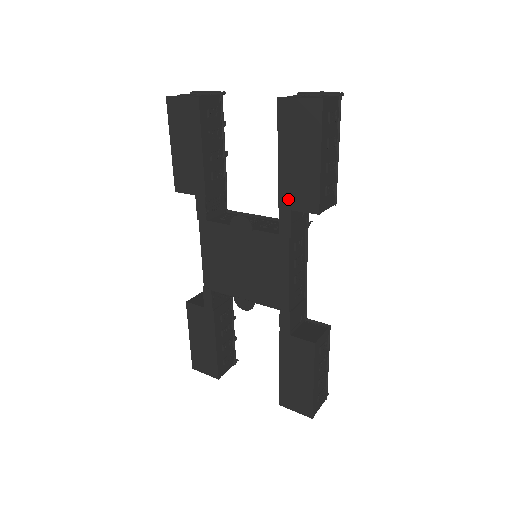
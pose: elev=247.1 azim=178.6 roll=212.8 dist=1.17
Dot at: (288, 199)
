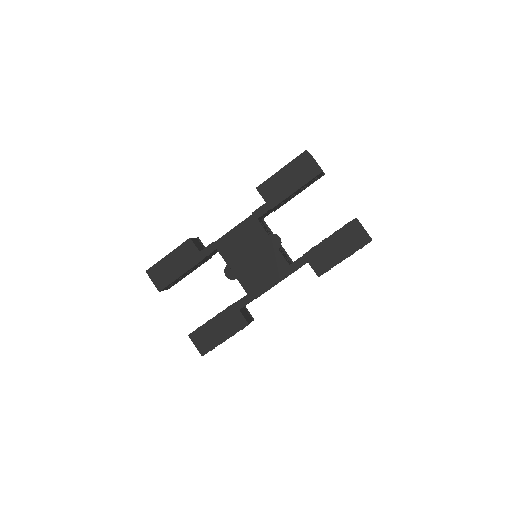
Dot at: (312, 257)
